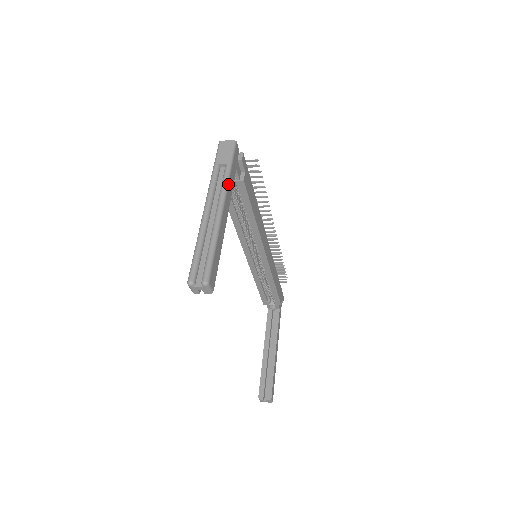
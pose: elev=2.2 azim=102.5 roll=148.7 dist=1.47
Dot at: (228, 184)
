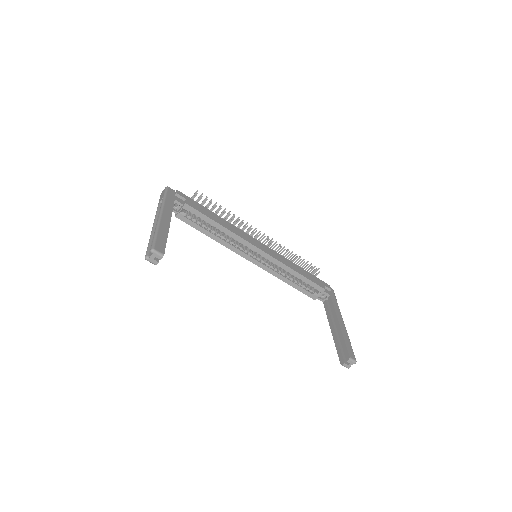
Dot at: (164, 205)
